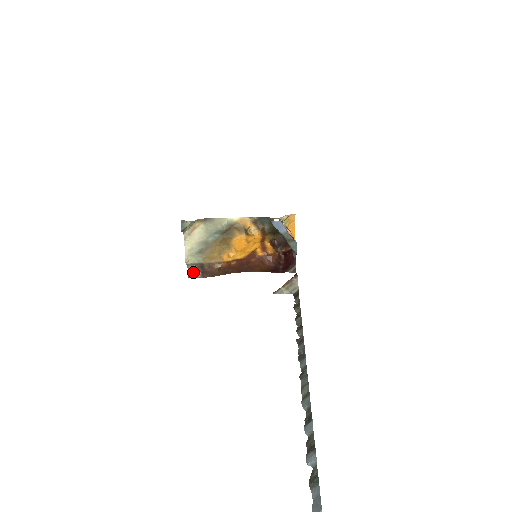
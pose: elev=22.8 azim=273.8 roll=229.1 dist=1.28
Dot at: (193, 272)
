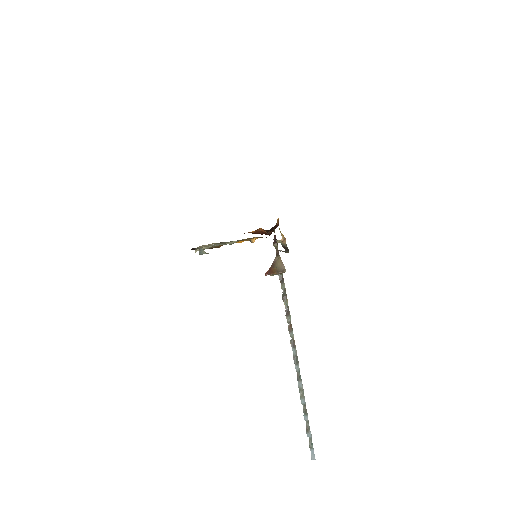
Dot at: occluded
